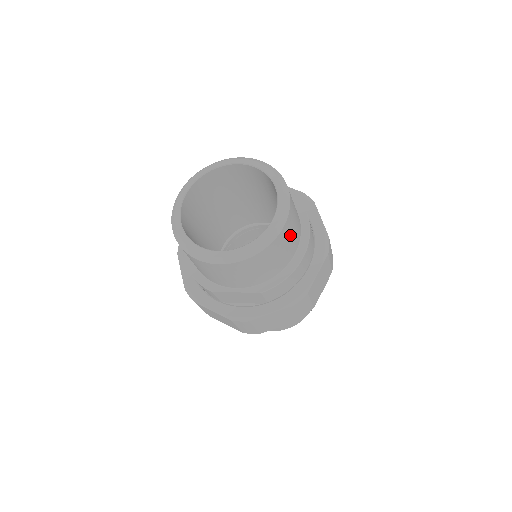
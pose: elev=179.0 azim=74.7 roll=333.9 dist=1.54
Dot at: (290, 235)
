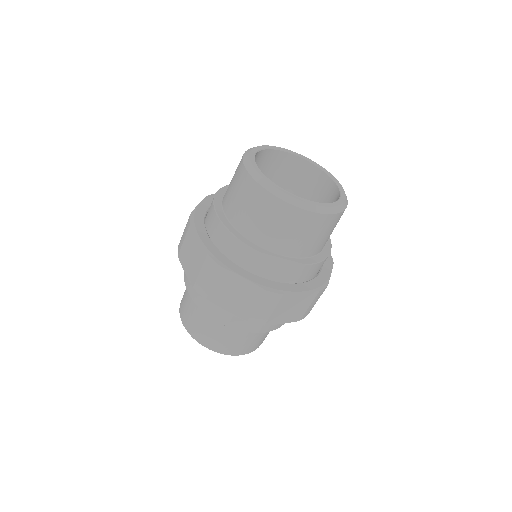
Dot at: occluded
